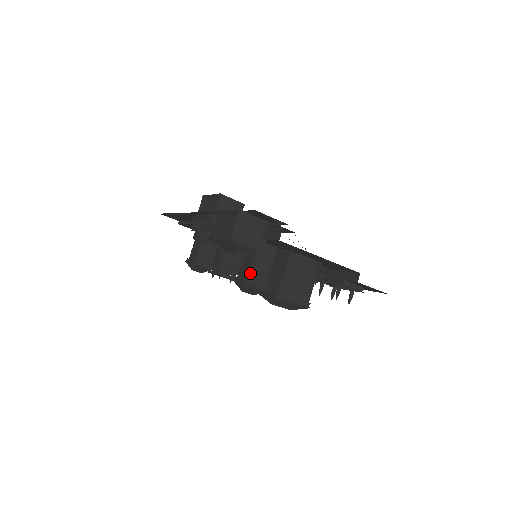
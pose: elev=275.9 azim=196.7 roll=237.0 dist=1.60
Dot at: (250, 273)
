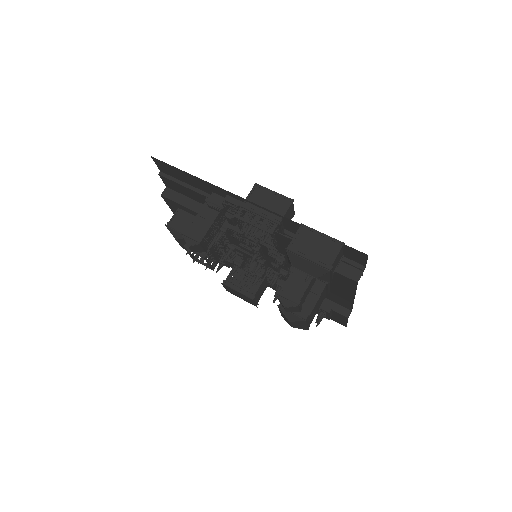
Dot at: (303, 295)
